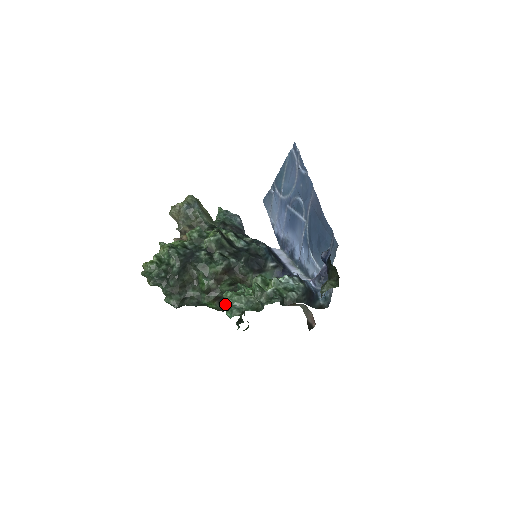
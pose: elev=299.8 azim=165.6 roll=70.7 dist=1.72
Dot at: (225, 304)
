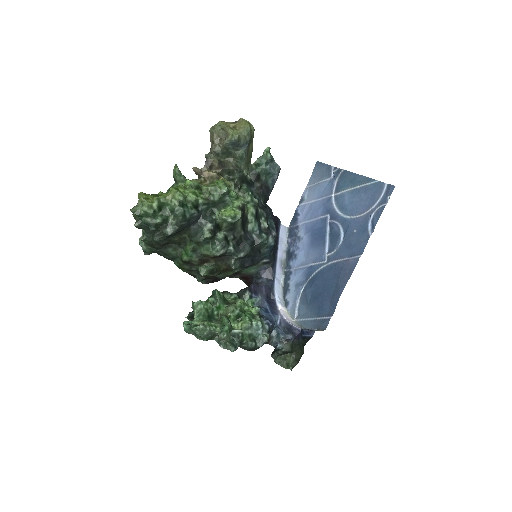
Dot at: (194, 273)
